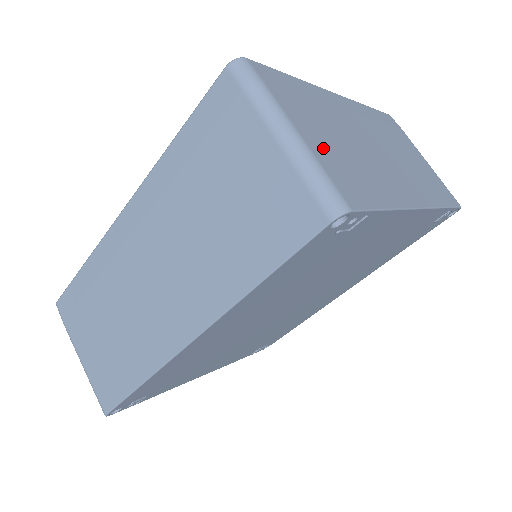
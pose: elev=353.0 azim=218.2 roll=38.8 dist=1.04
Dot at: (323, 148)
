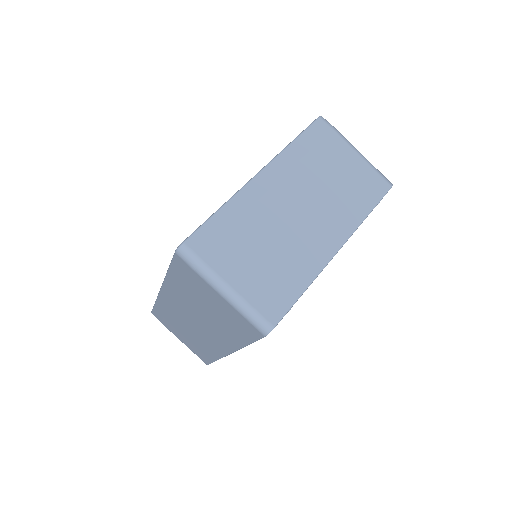
Dot at: (251, 281)
